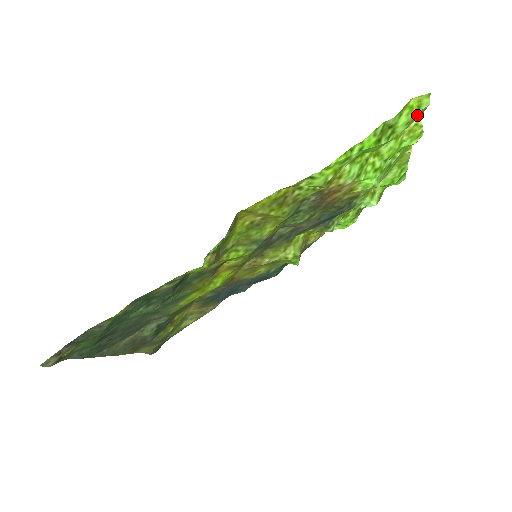
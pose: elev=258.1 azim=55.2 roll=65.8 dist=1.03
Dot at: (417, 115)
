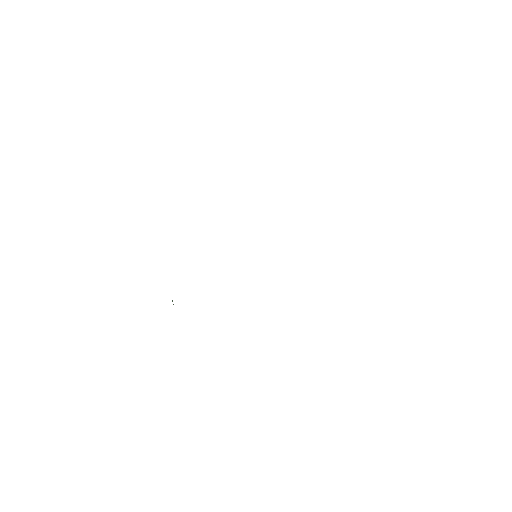
Dot at: occluded
